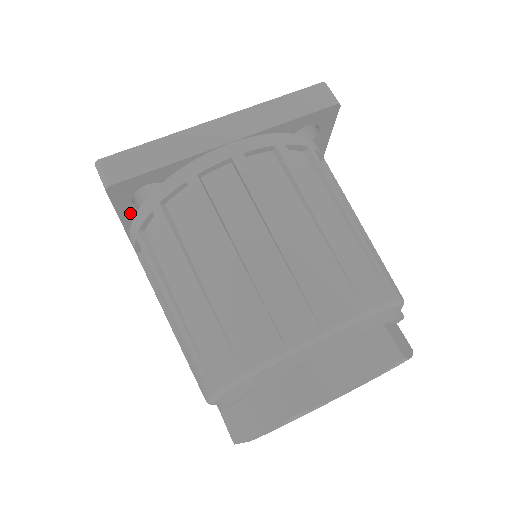
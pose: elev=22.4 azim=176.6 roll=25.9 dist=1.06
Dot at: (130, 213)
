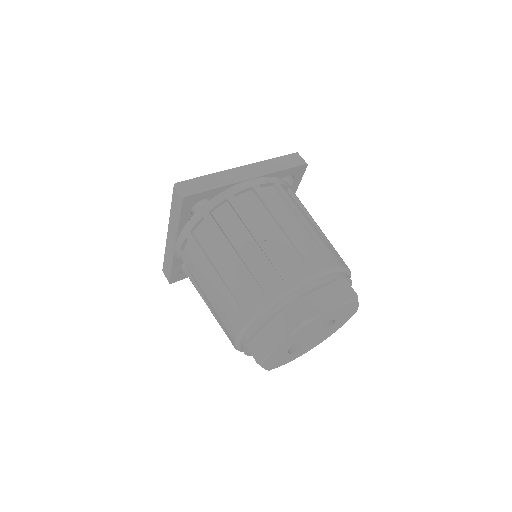
Dot at: (186, 220)
